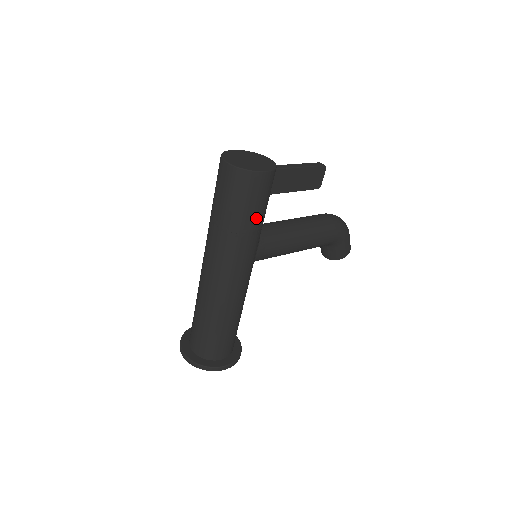
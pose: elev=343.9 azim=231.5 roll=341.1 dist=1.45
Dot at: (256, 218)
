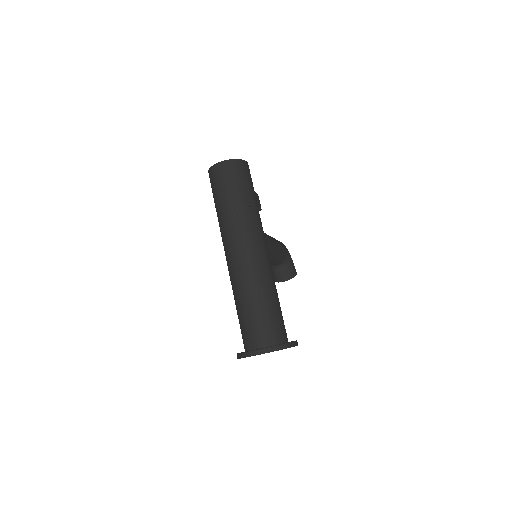
Dot at: (255, 197)
